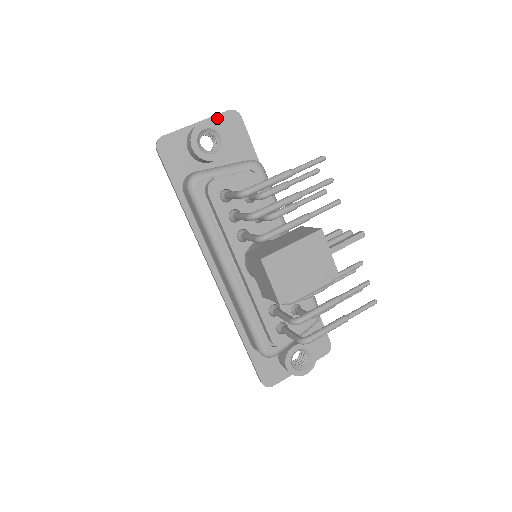
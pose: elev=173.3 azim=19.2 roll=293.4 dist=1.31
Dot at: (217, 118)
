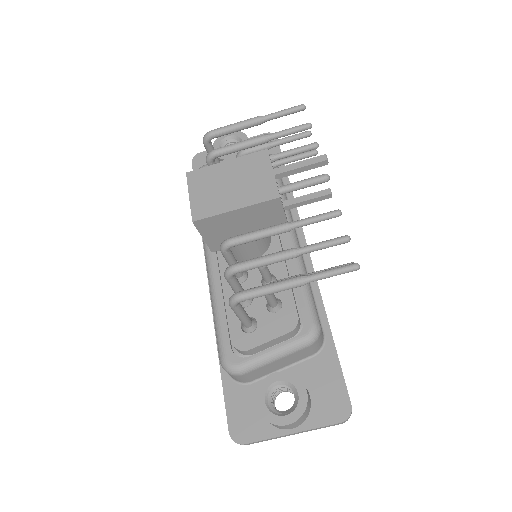
Dot at: occluded
